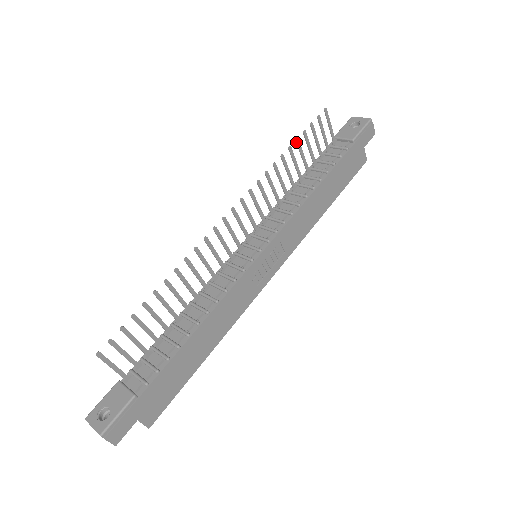
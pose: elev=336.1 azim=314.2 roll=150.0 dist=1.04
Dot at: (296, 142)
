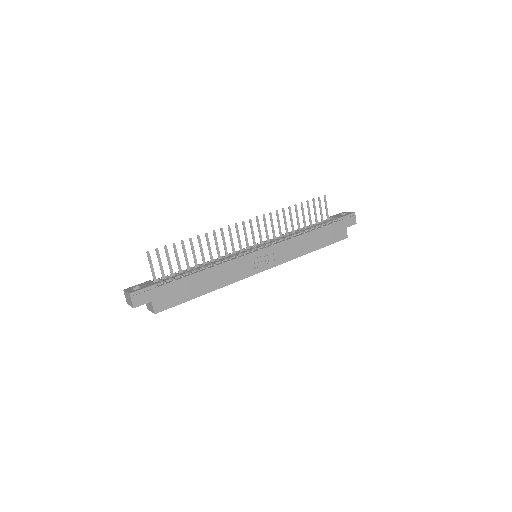
Dot at: (301, 204)
